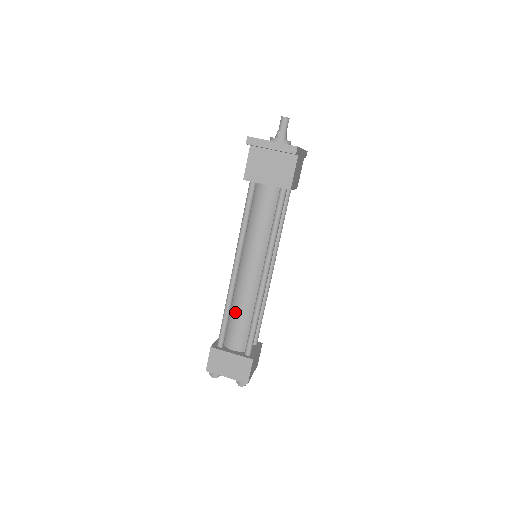
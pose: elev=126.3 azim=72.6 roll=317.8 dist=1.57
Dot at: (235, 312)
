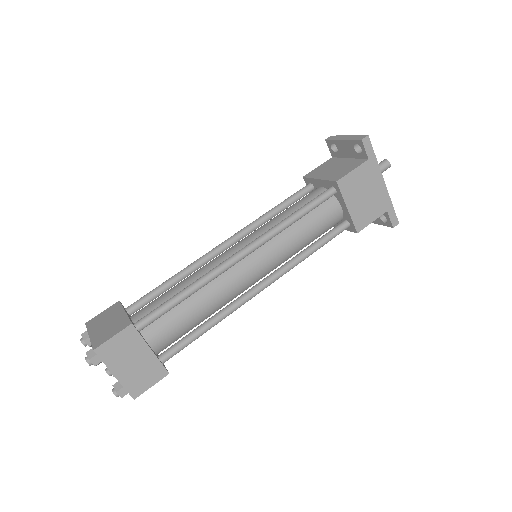
Dot at: (179, 283)
